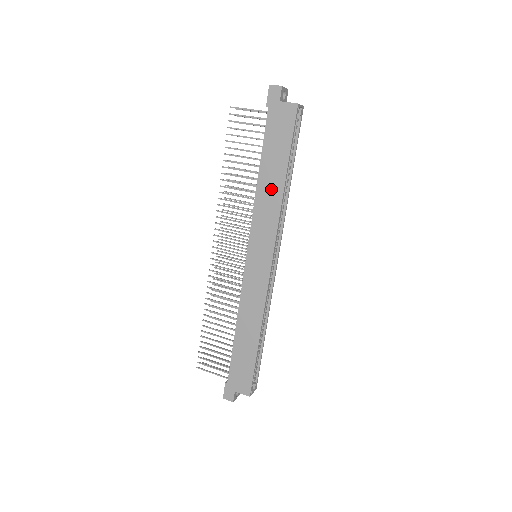
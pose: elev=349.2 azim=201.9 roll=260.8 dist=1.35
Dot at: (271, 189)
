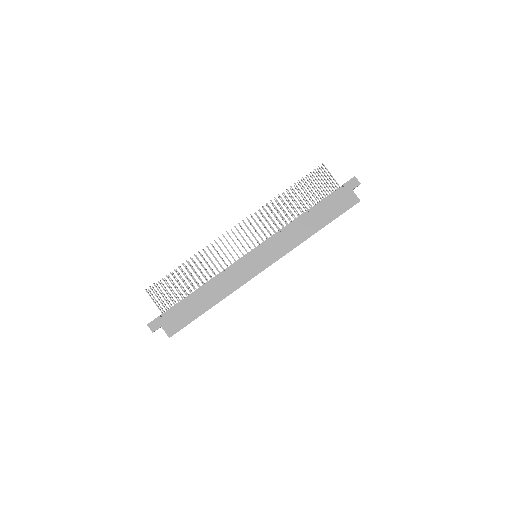
Dot at: (304, 229)
